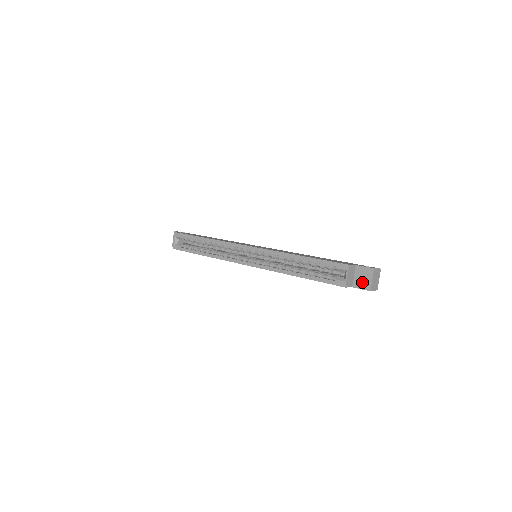
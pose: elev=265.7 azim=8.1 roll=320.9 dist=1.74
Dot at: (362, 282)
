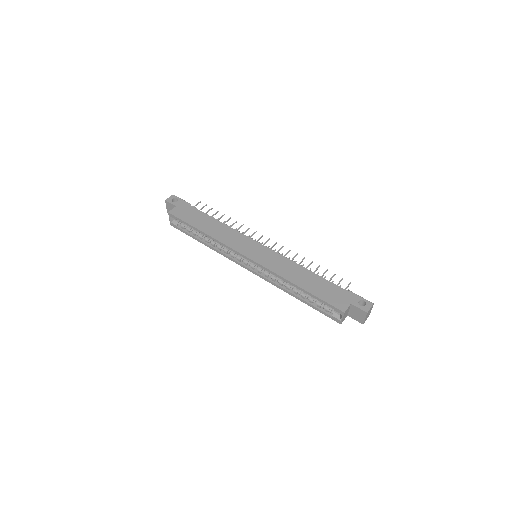
Dot at: (356, 317)
